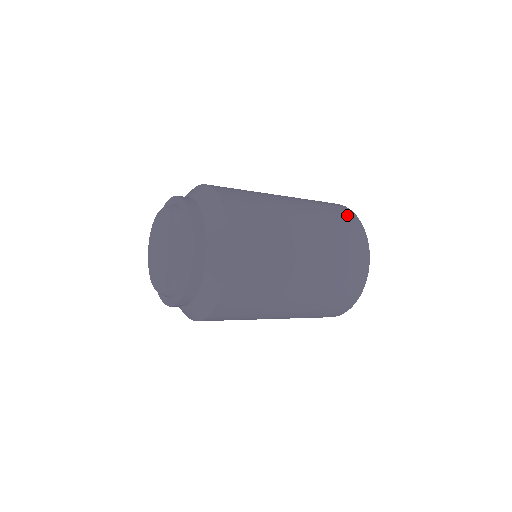
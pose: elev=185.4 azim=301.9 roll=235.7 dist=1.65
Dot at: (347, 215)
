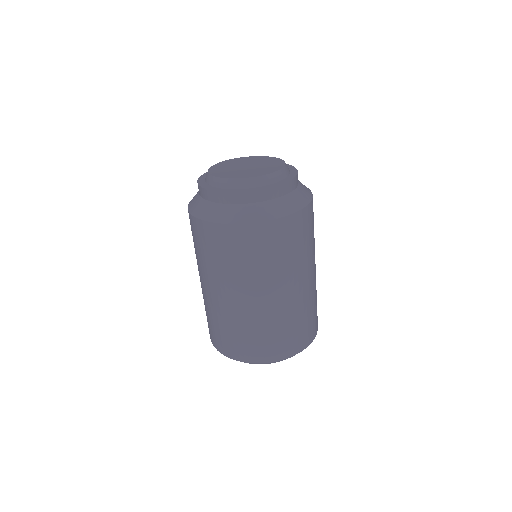
Dot at: occluded
